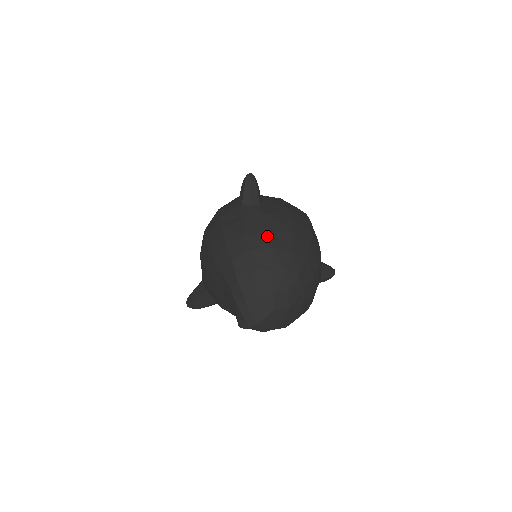
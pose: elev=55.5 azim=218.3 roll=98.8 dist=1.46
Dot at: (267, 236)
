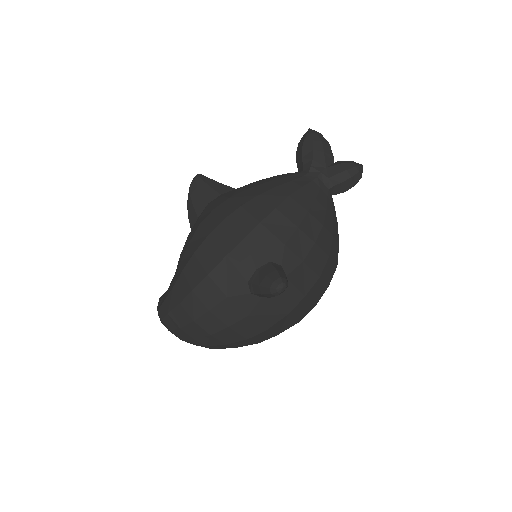
Dot at: (220, 328)
